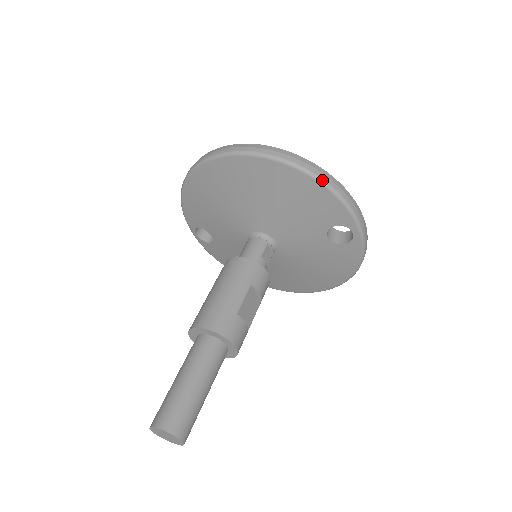
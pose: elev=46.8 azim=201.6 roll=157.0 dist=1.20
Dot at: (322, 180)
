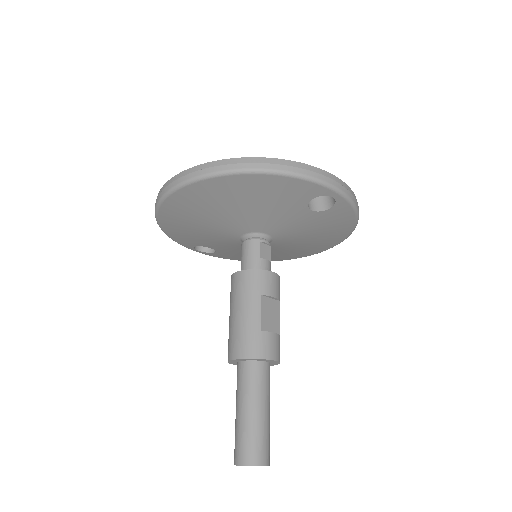
Dot at: (274, 171)
